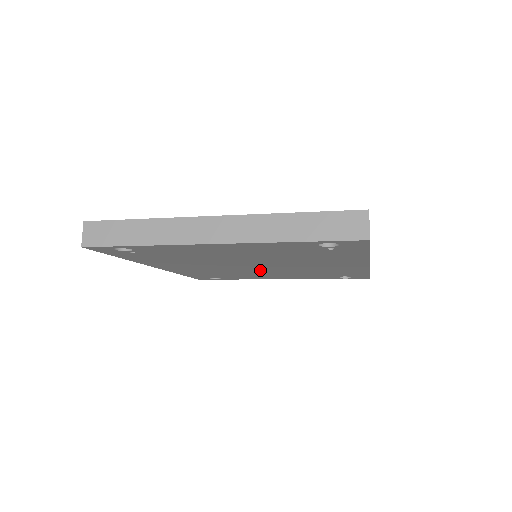
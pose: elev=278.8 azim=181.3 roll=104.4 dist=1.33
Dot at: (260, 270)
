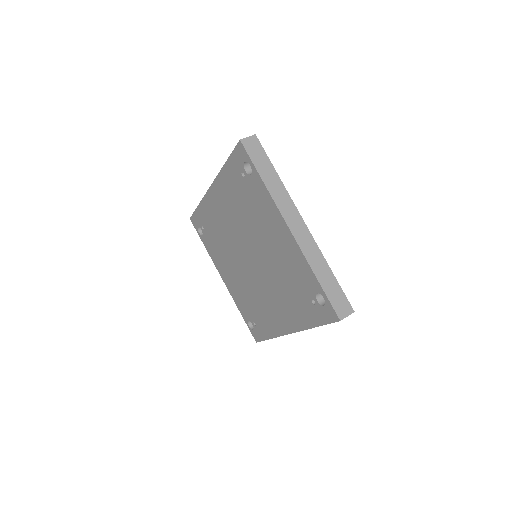
Dot at: (241, 263)
